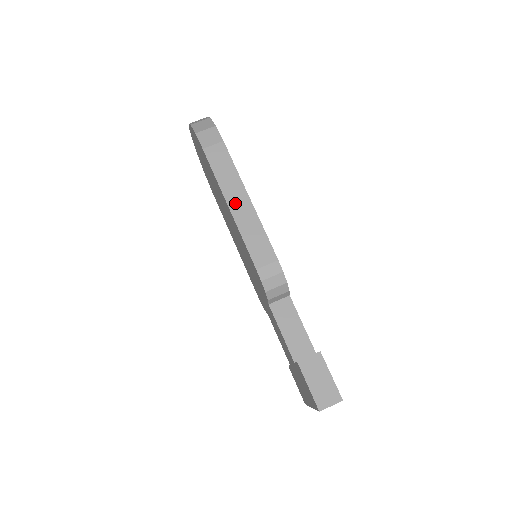
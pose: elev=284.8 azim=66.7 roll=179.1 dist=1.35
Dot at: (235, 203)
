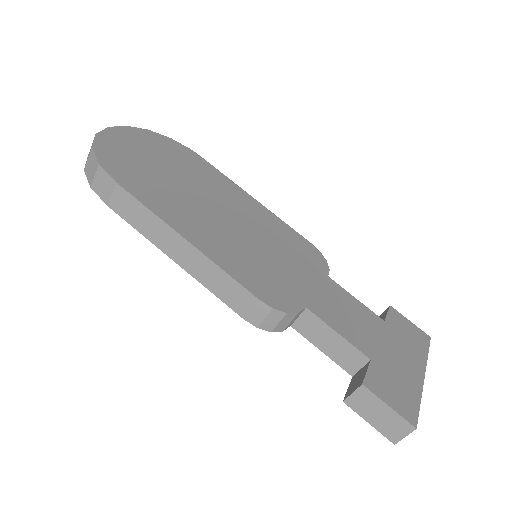
Dot at: (177, 254)
